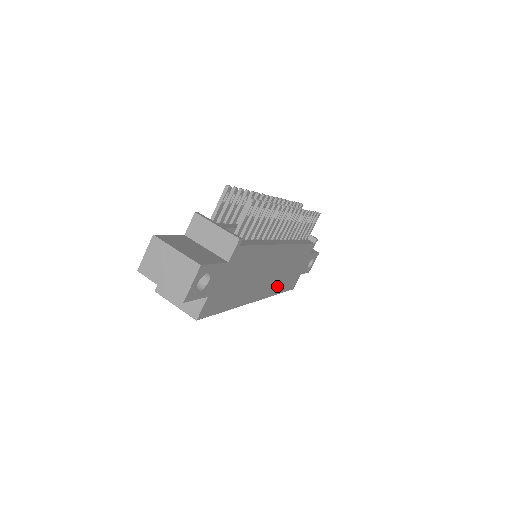
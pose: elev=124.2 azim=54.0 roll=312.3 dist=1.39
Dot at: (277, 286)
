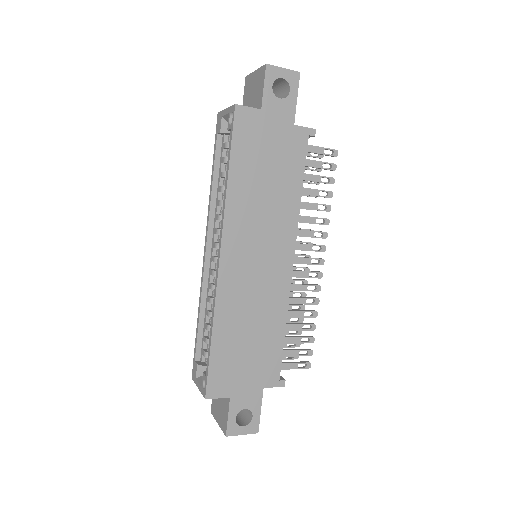
Dot at: (228, 313)
